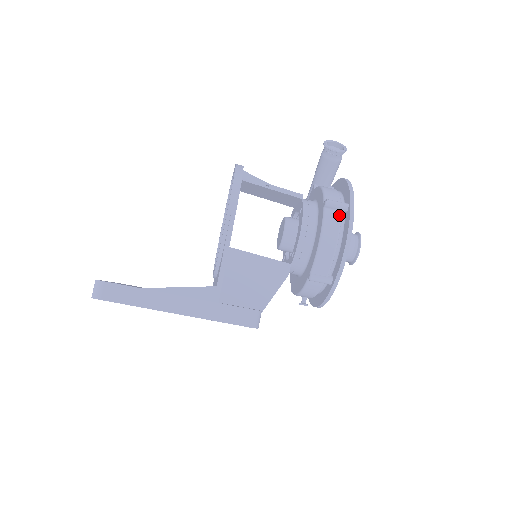
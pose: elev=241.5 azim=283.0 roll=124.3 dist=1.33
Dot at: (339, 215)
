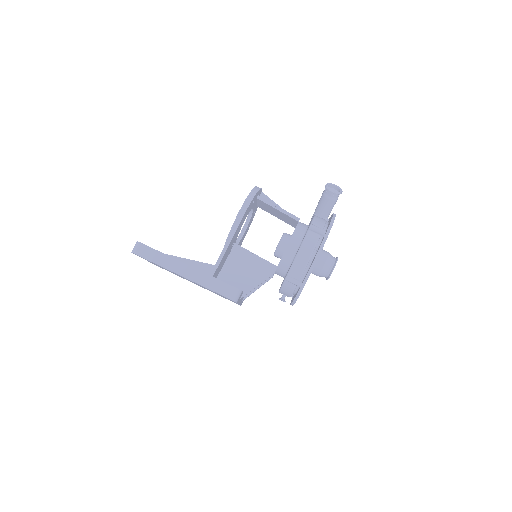
Dot at: (317, 237)
